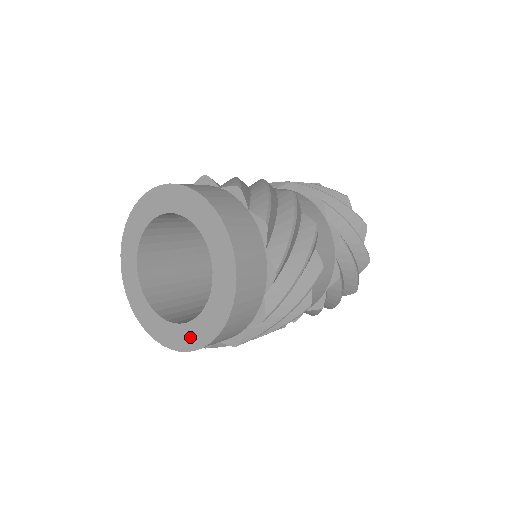
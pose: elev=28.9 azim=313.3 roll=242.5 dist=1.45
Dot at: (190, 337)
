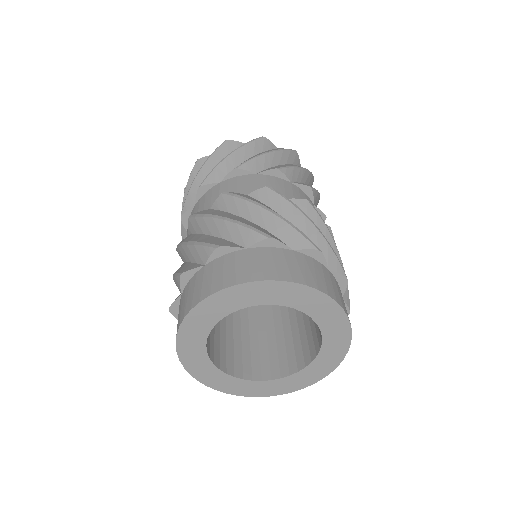
Dot at: (249, 389)
